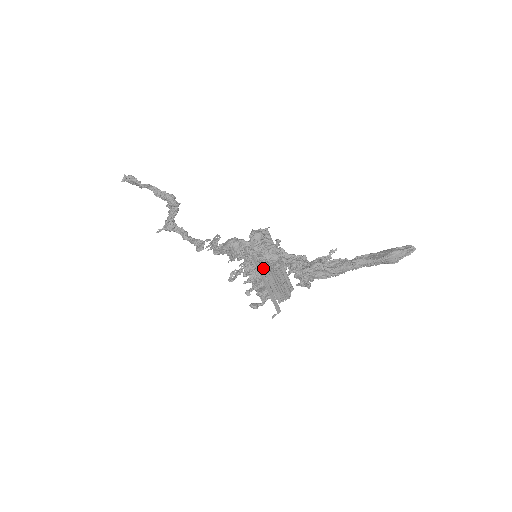
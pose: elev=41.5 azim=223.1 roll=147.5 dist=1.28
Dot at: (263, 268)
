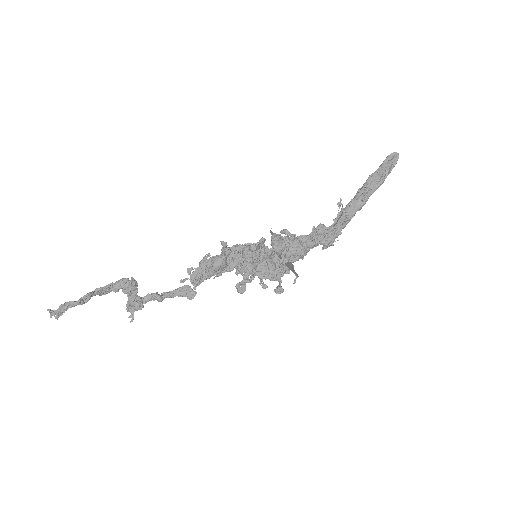
Dot at: occluded
